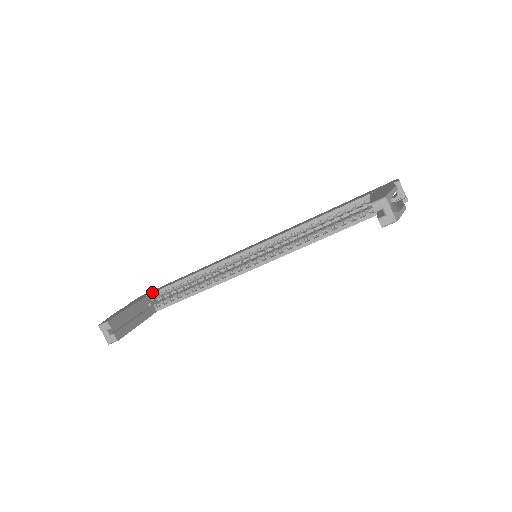
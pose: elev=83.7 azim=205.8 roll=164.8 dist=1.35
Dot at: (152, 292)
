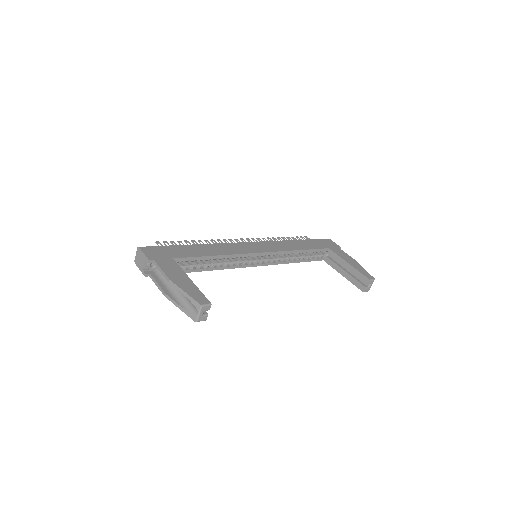
Dot at: (175, 256)
